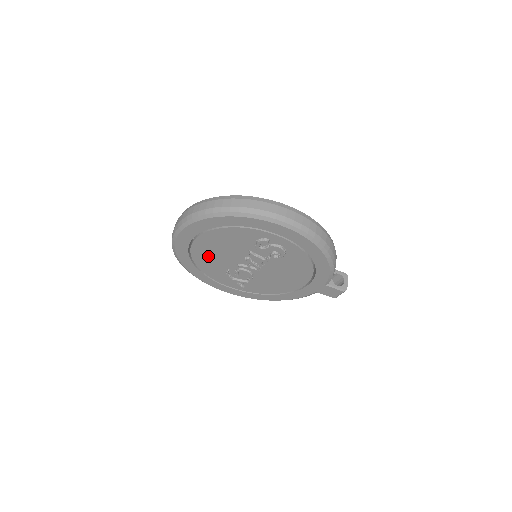
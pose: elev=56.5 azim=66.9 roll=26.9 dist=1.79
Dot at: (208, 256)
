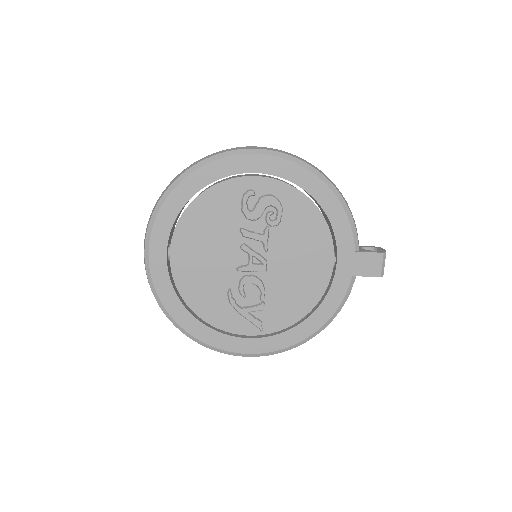
Dot at: (196, 273)
